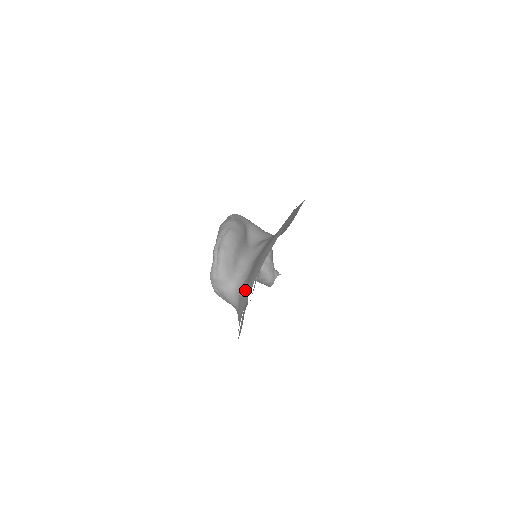
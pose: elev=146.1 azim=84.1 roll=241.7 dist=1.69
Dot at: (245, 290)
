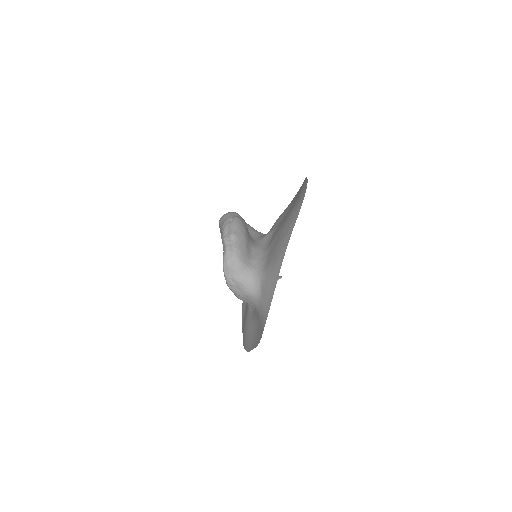
Dot at: (271, 269)
